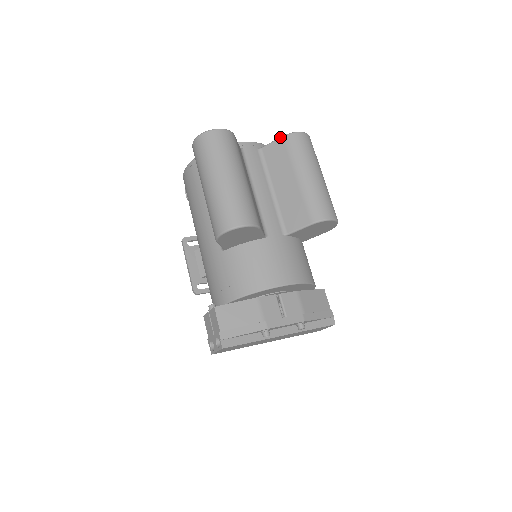
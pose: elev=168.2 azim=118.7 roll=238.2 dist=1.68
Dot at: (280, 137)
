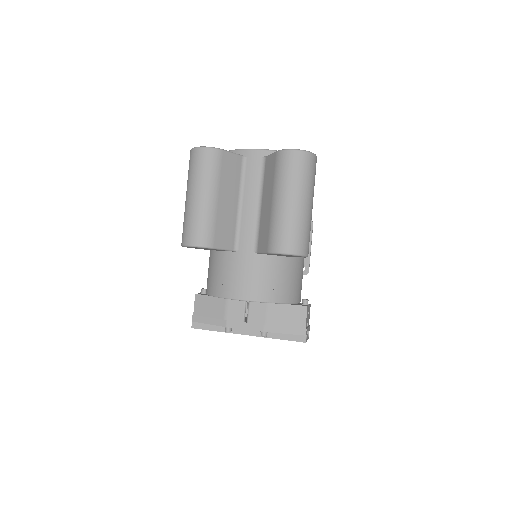
Dot at: occluded
